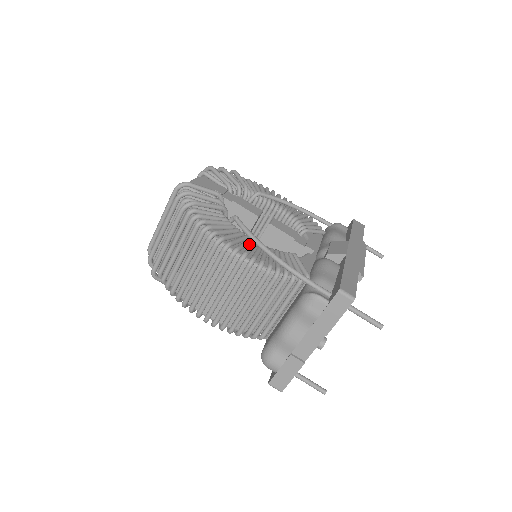
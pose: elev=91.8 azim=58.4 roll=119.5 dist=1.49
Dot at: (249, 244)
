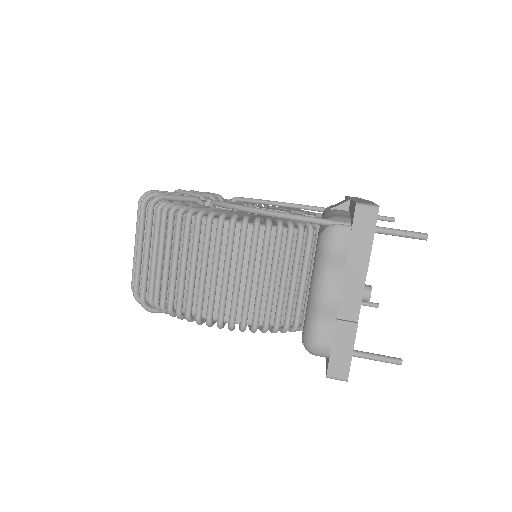
Dot at: occluded
